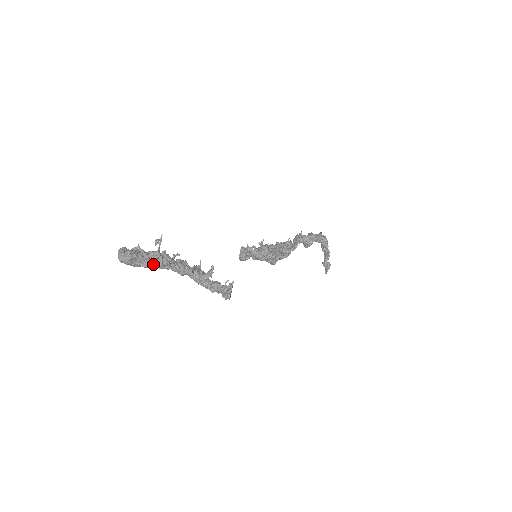
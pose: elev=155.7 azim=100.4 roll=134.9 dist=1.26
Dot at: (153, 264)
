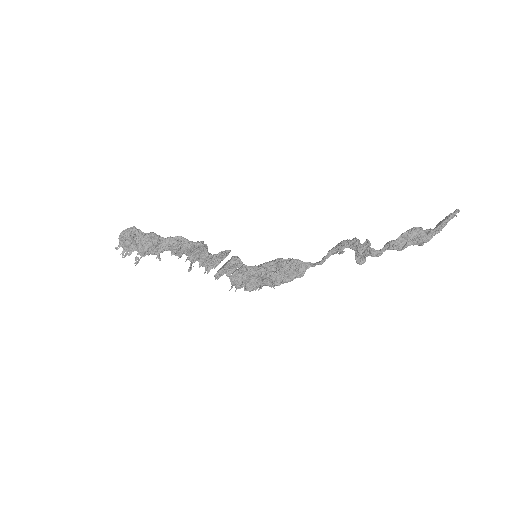
Dot at: occluded
